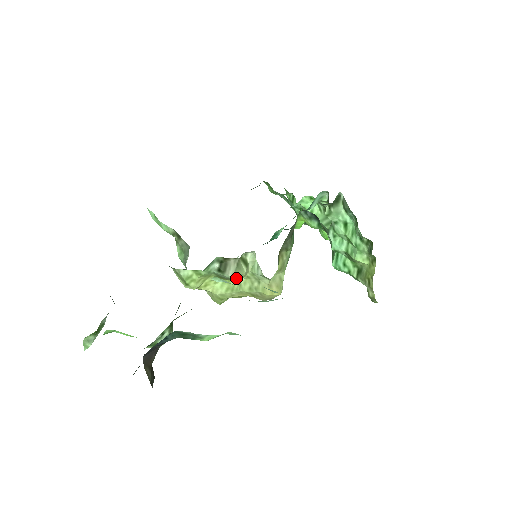
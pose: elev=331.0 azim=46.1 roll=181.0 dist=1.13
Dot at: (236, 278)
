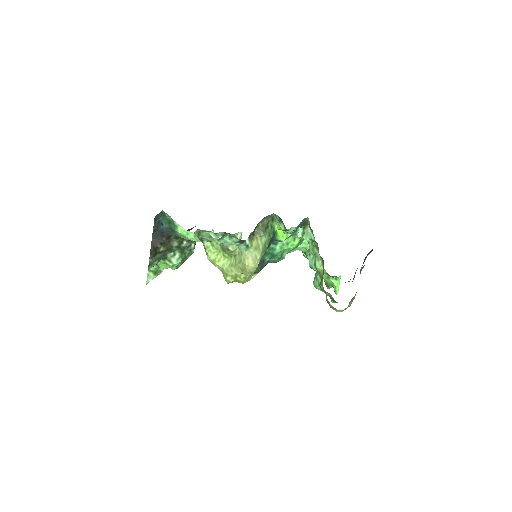
Dot at: (229, 247)
